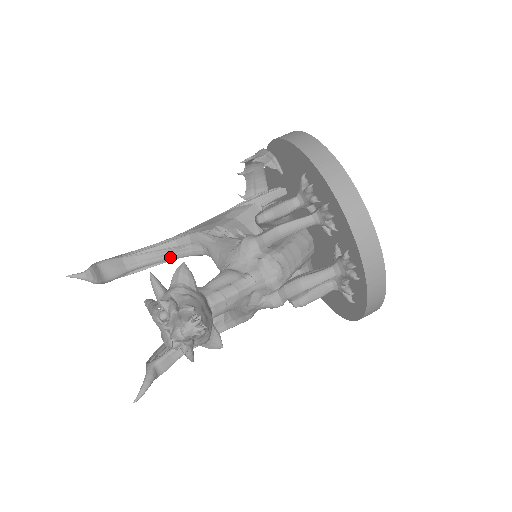
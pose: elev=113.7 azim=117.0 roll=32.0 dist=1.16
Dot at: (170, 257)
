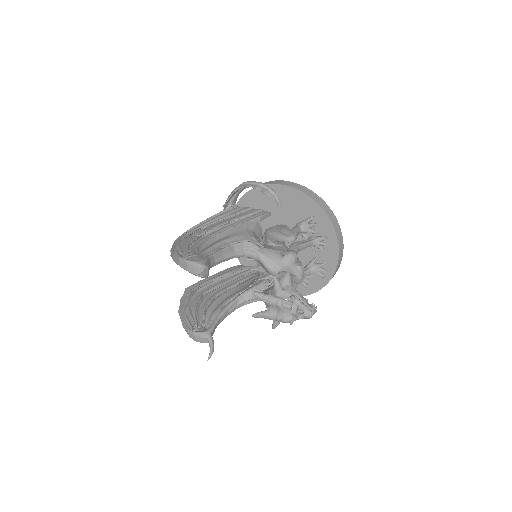
Dot at: (231, 257)
